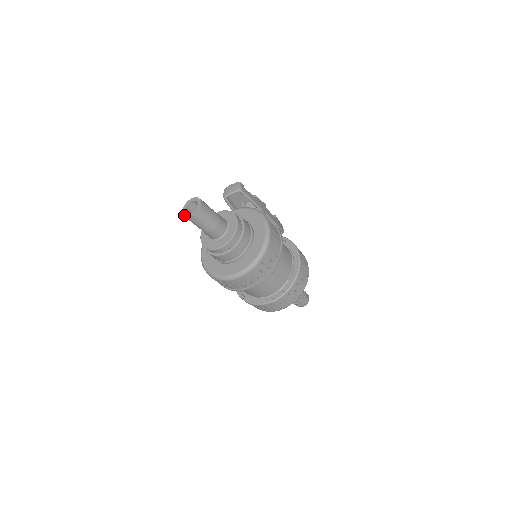
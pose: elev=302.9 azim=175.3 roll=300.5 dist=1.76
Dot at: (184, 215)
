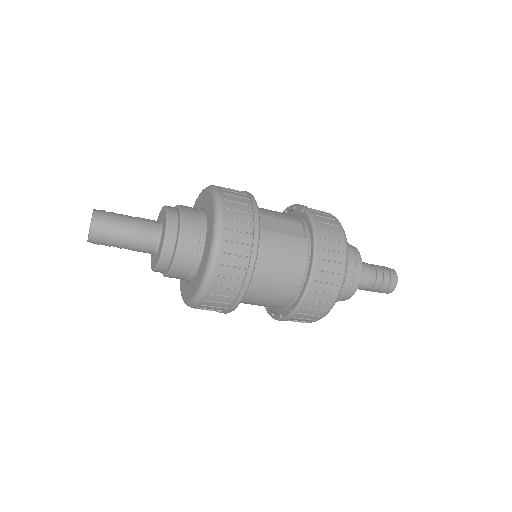
Dot at: occluded
